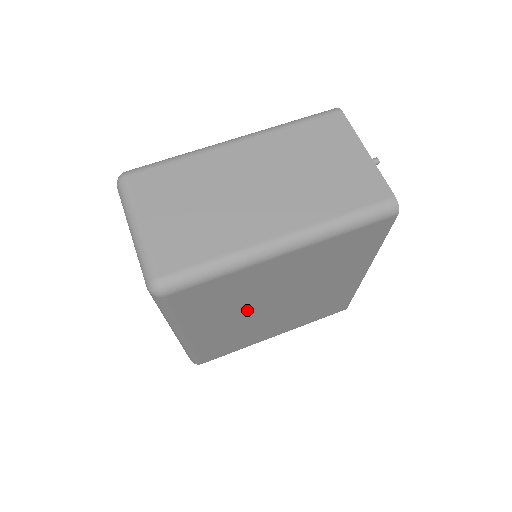
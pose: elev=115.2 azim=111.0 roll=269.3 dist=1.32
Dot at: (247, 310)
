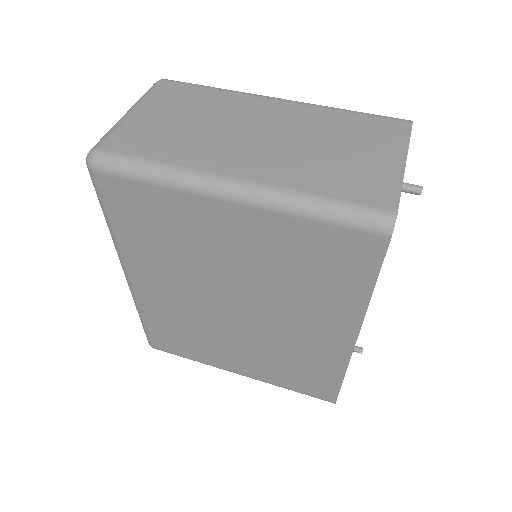
Dot at: (196, 284)
